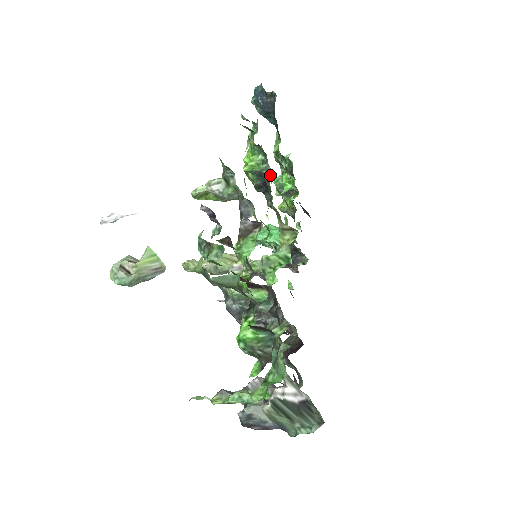
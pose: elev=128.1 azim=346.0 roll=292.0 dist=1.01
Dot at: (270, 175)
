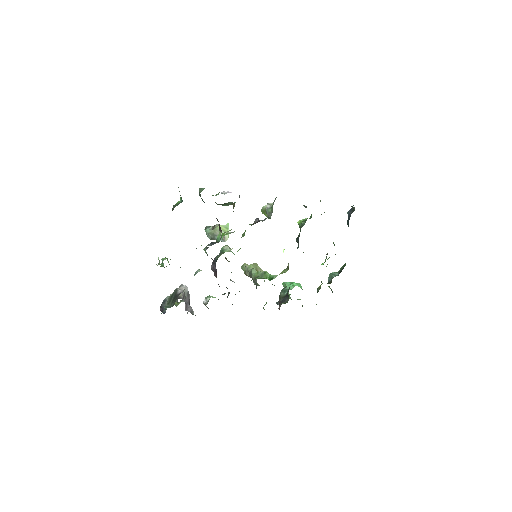
Dot at: (301, 227)
